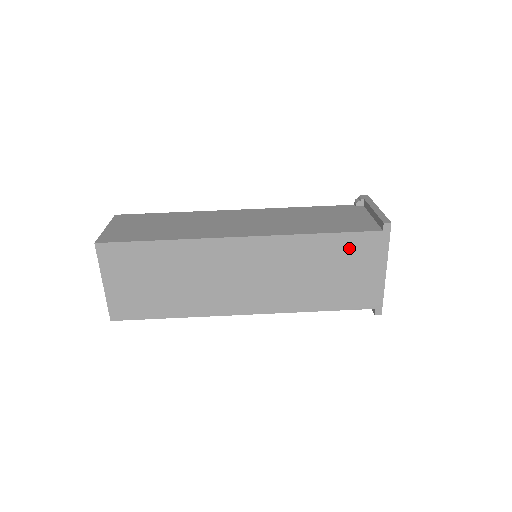
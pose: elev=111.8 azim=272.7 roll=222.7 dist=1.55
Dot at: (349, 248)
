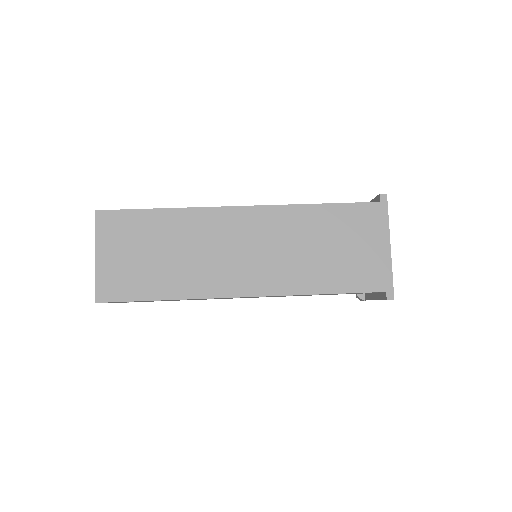
Dot at: (349, 220)
